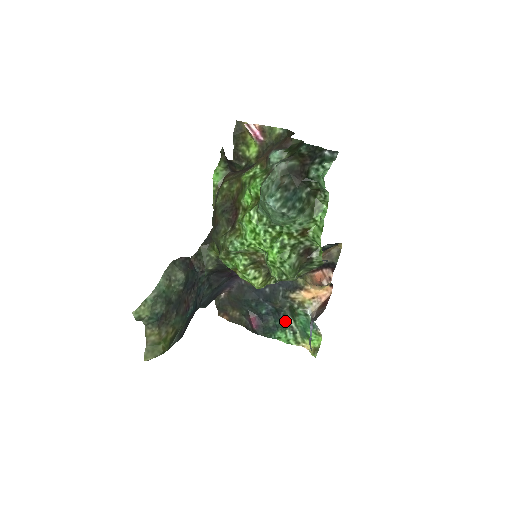
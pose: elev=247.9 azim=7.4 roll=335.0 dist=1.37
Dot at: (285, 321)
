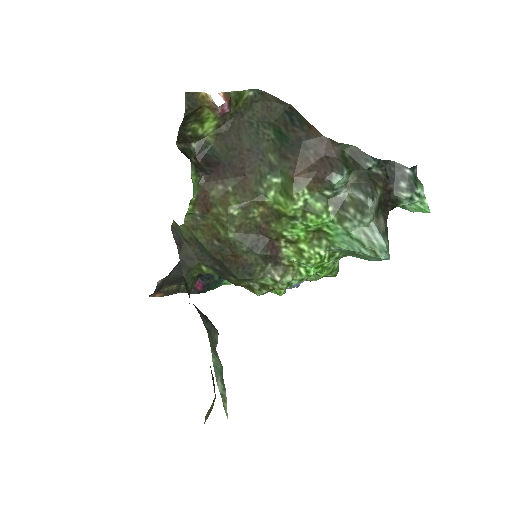
Dot at: occluded
